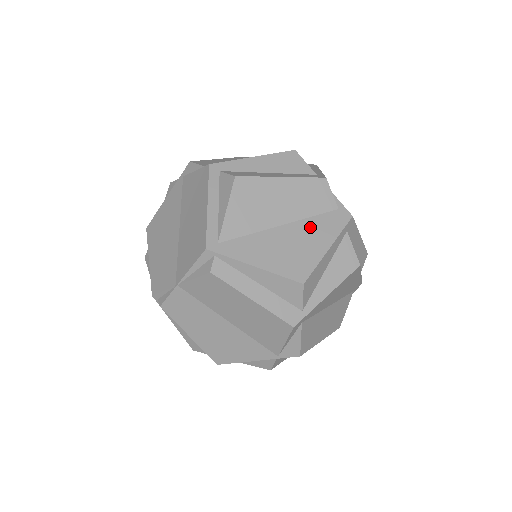
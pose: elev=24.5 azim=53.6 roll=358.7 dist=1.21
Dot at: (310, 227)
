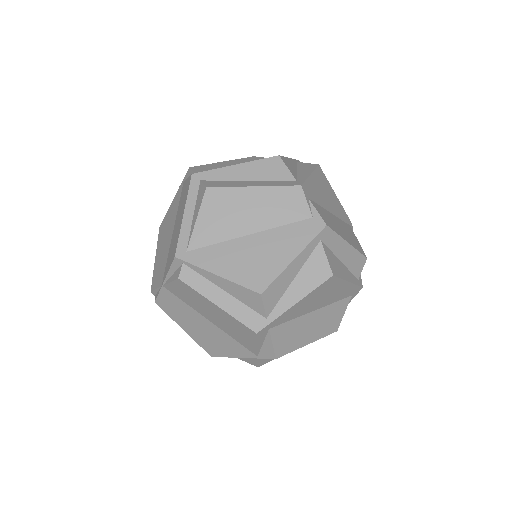
Dot at: (279, 236)
